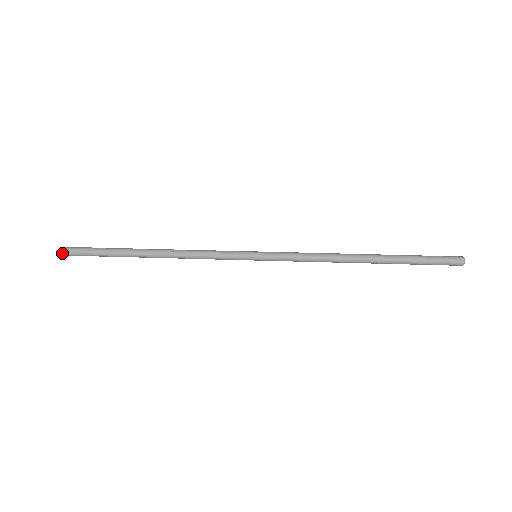
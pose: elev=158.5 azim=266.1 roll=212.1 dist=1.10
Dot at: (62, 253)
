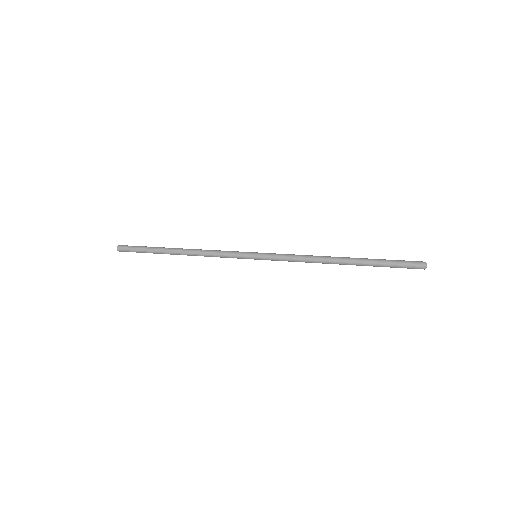
Dot at: (117, 246)
